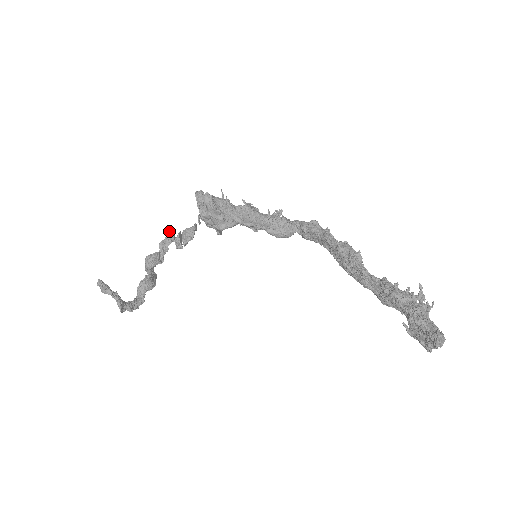
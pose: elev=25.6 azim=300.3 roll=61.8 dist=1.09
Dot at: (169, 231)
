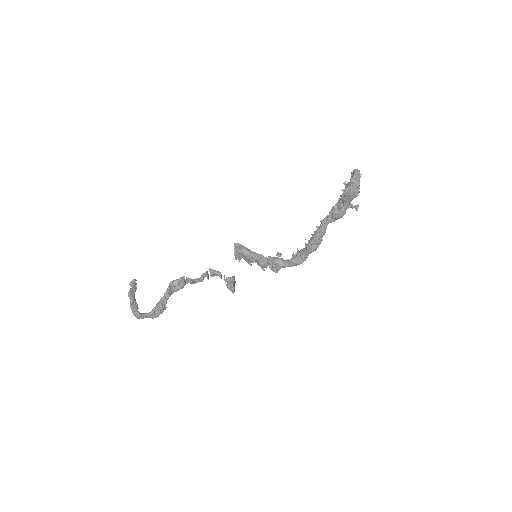
Dot at: (201, 281)
